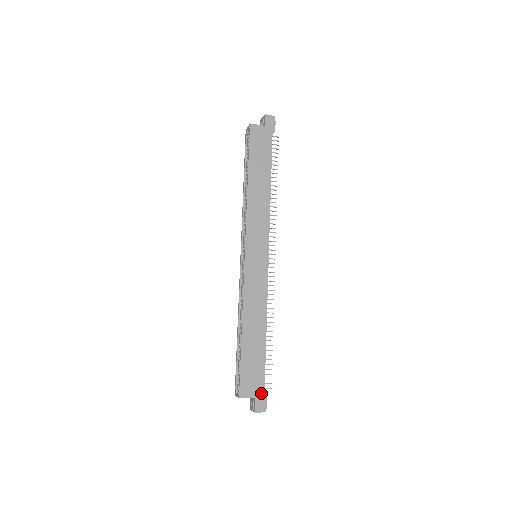
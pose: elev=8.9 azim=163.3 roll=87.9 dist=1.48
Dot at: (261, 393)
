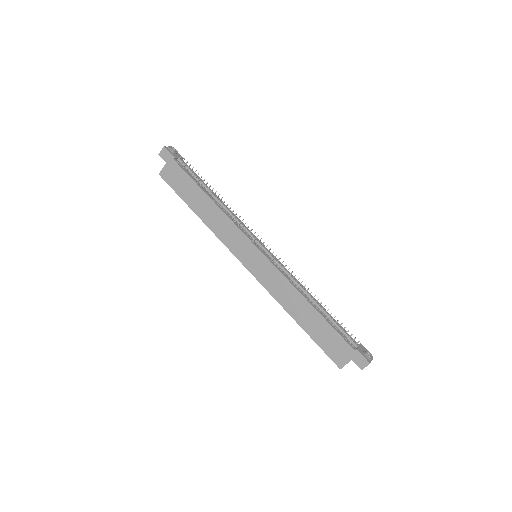
Dot at: (352, 353)
